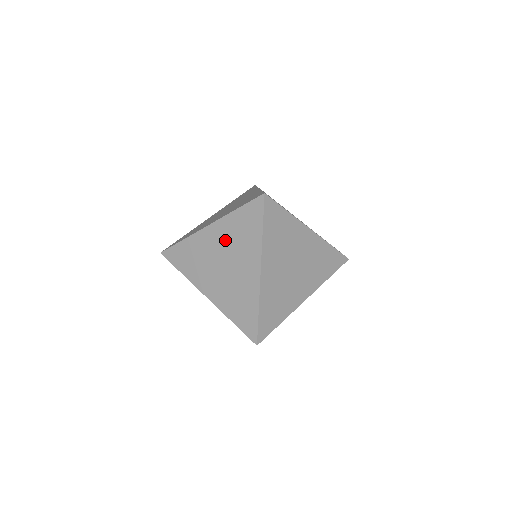
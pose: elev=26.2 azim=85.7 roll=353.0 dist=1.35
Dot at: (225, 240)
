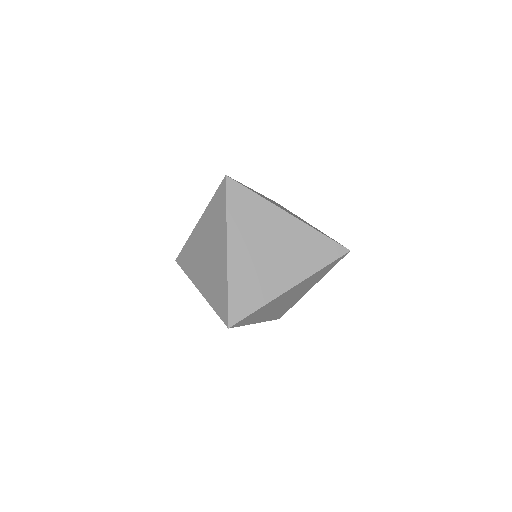
Dot at: (207, 230)
